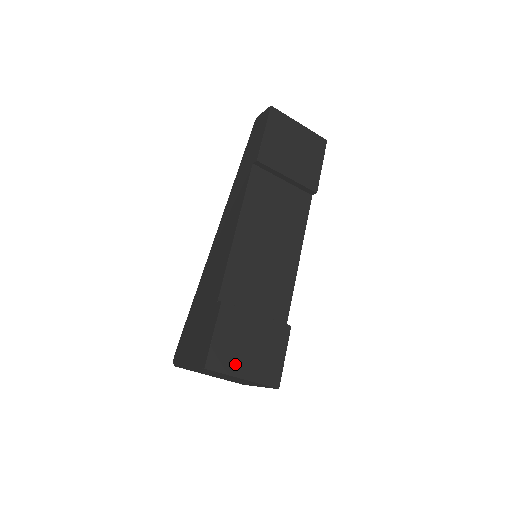
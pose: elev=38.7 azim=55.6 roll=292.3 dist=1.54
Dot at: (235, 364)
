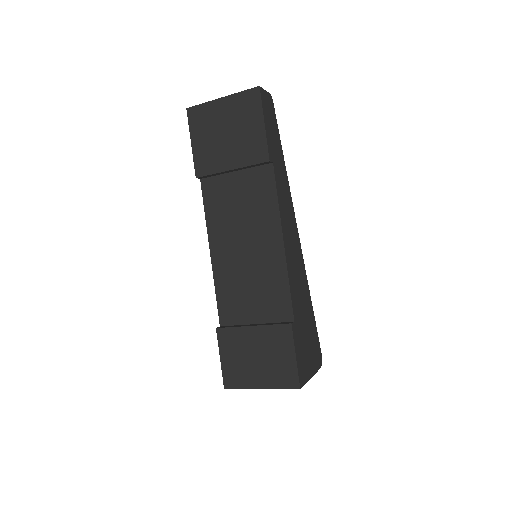
Dot at: (248, 378)
